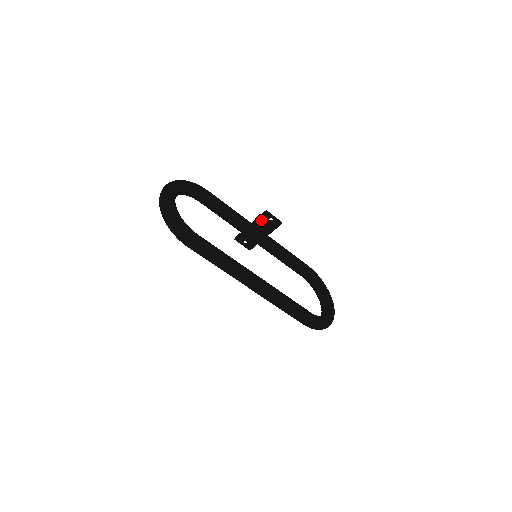
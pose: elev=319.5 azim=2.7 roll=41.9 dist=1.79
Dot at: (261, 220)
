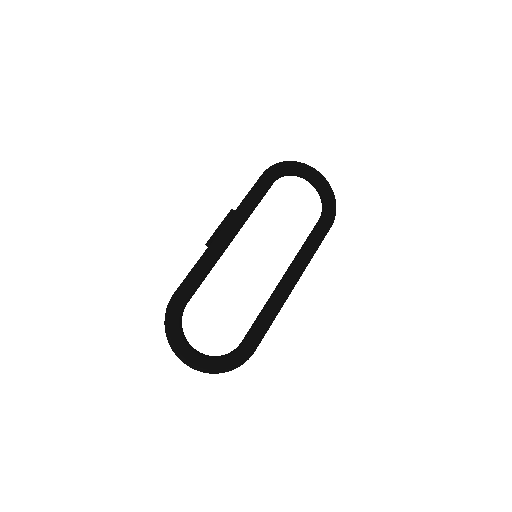
Dot at: occluded
